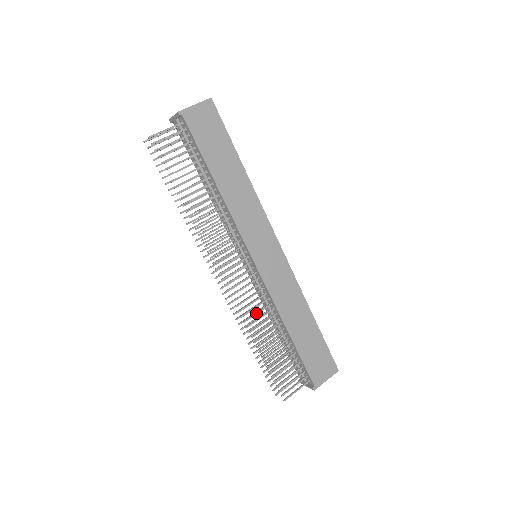
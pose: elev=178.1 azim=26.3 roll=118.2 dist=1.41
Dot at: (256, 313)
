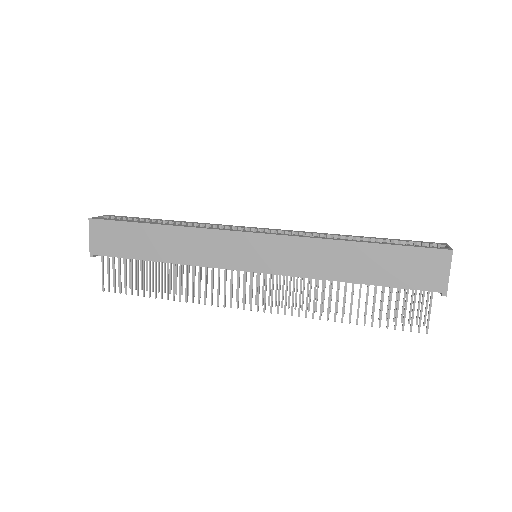
Dot at: (306, 300)
